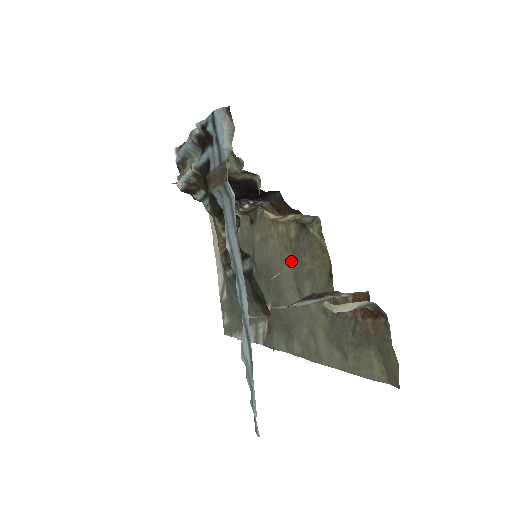
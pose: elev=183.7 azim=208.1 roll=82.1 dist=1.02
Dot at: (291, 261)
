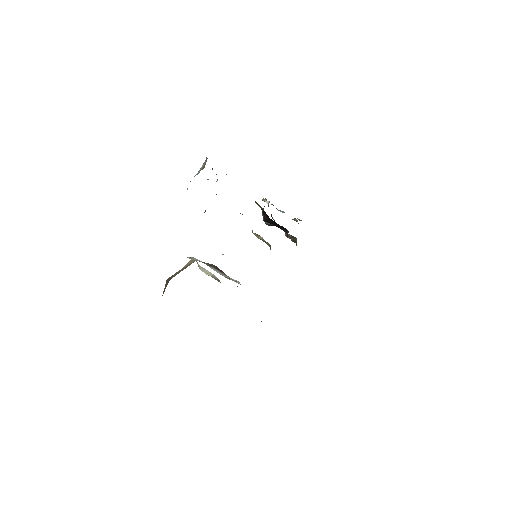
Dot at: occluded
